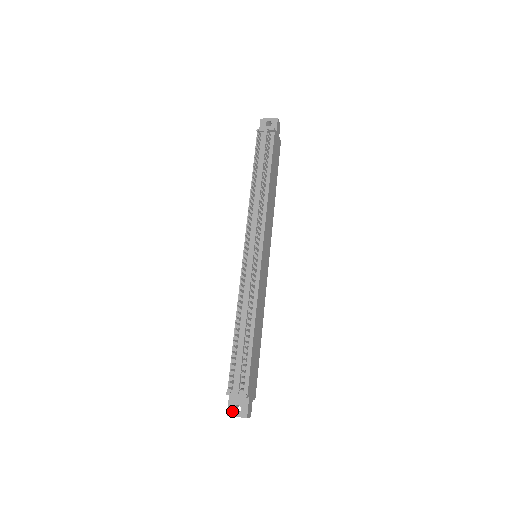
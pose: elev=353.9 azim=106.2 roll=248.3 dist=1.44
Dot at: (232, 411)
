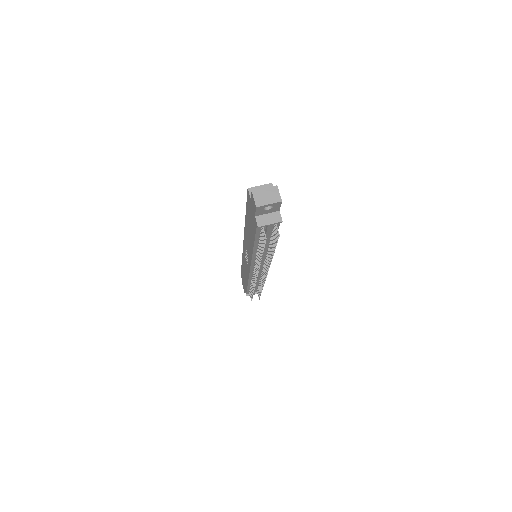
Dot at: occluded
